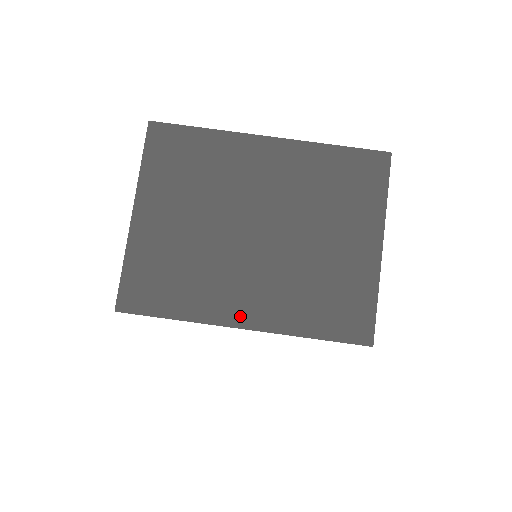
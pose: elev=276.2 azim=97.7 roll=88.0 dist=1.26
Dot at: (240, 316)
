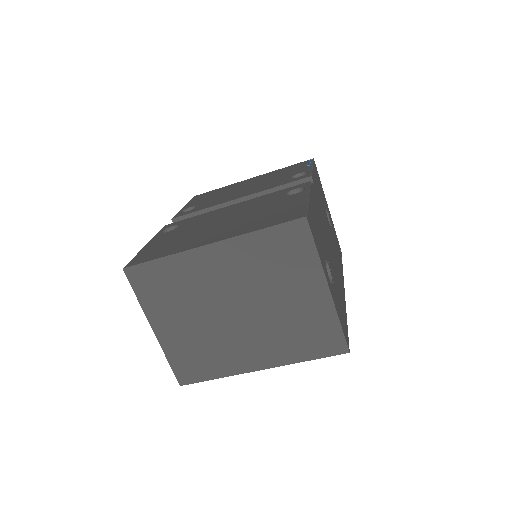
Dot at: (254, 364)
